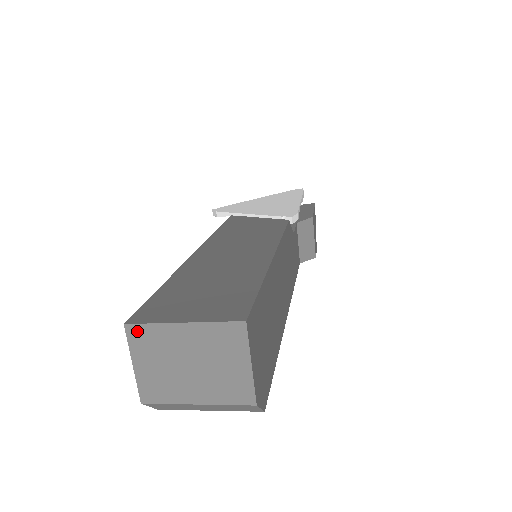
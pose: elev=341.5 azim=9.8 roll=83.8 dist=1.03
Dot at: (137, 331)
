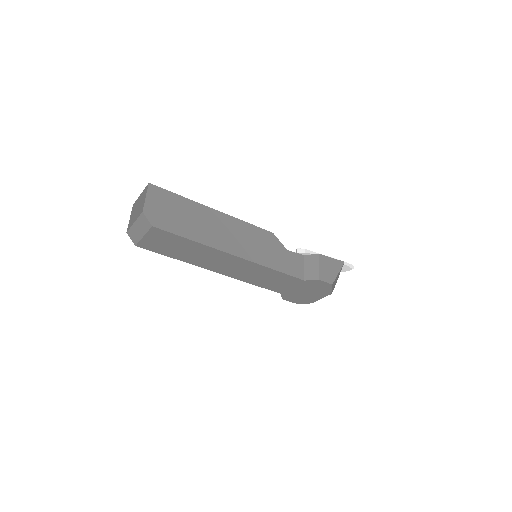
Dot at: (134, 205)
